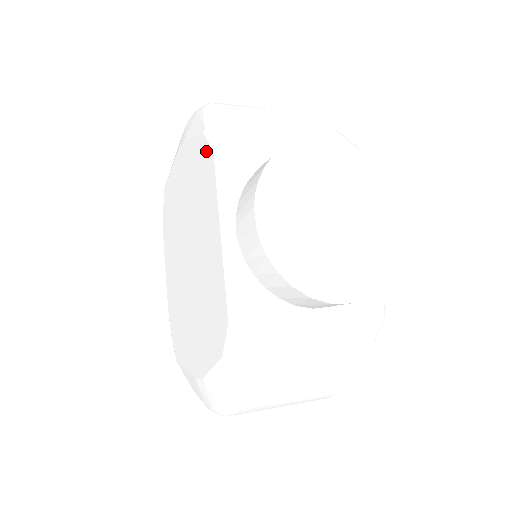
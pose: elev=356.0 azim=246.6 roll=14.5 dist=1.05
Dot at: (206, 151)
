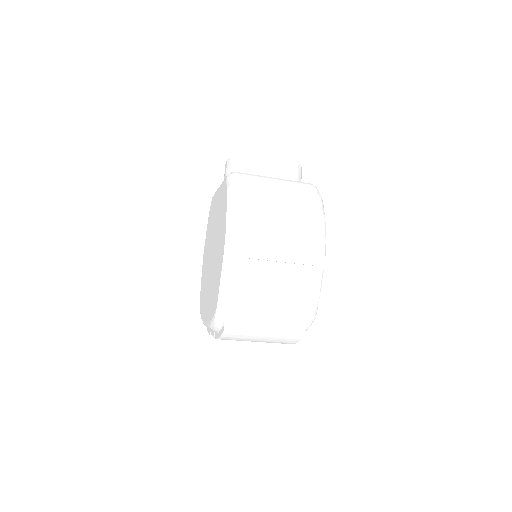
Dot at: occluded
